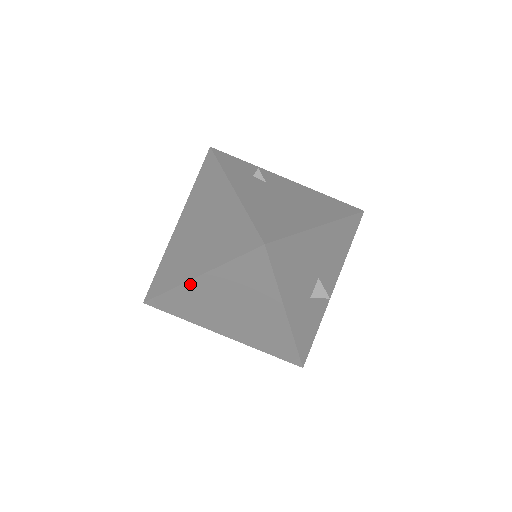
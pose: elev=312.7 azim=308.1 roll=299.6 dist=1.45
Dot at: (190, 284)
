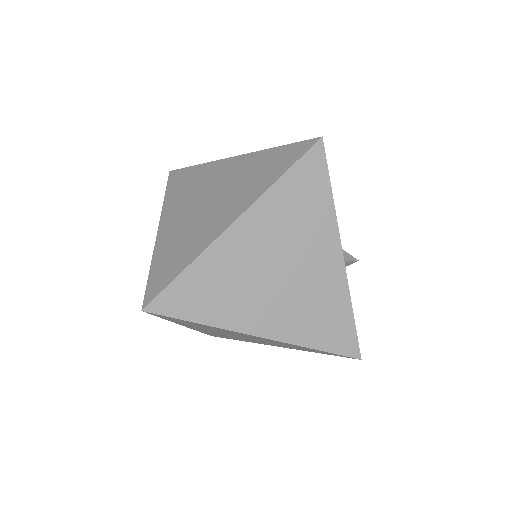
Dot at: (225, 238)
